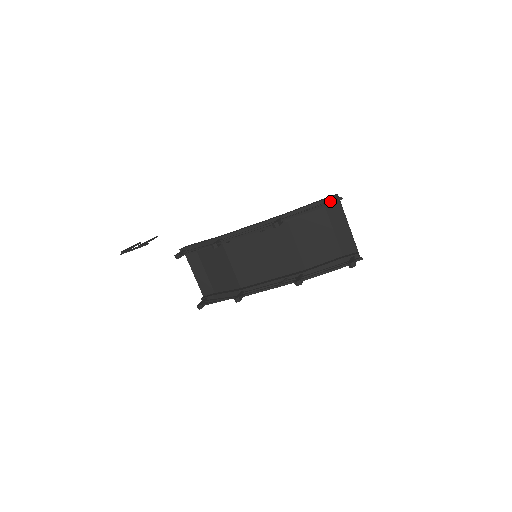
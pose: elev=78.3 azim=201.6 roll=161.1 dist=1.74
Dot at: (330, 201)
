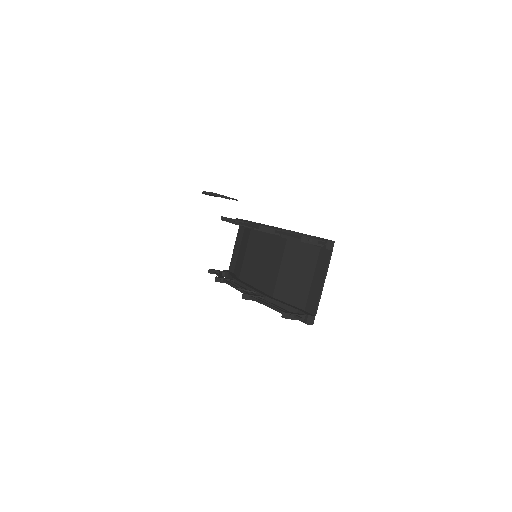
Dot at: (309, 237)
